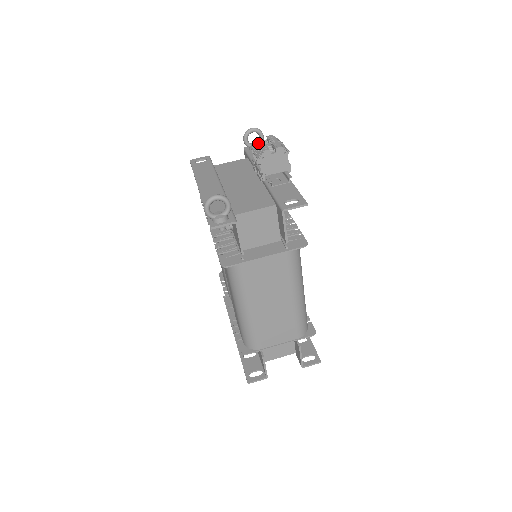
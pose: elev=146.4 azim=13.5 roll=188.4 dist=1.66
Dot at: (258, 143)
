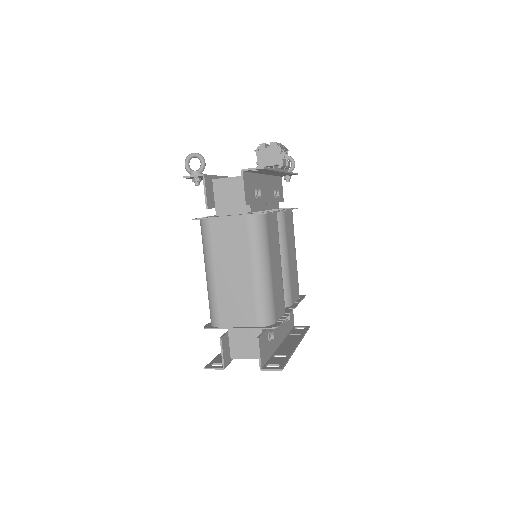
Dot at: occluded
